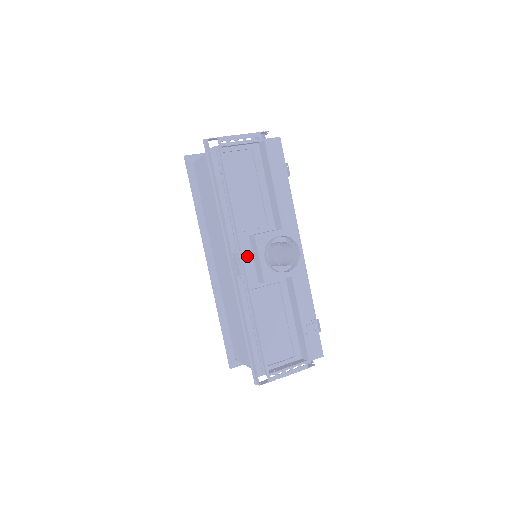
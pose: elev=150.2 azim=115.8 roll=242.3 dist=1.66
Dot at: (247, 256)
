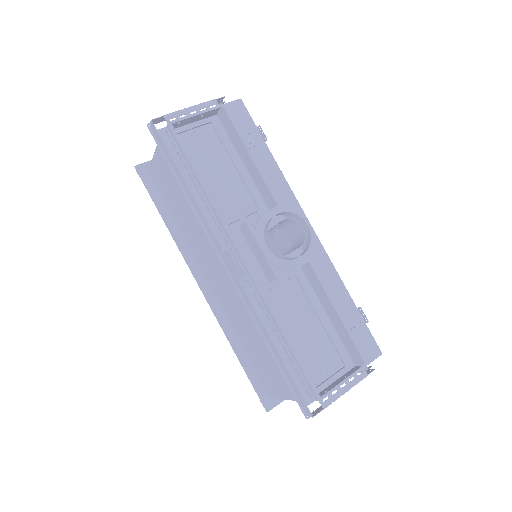
Dot at: (244, 253)
